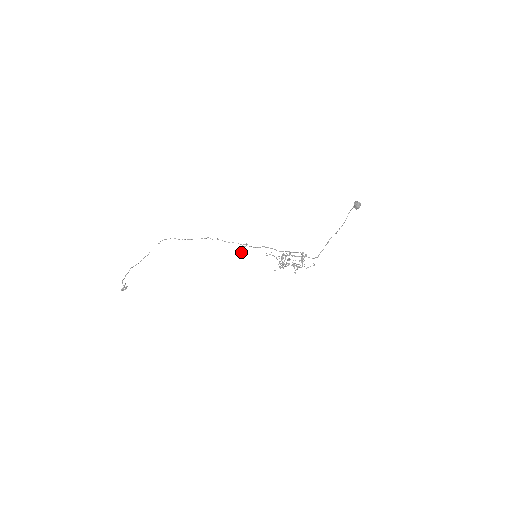
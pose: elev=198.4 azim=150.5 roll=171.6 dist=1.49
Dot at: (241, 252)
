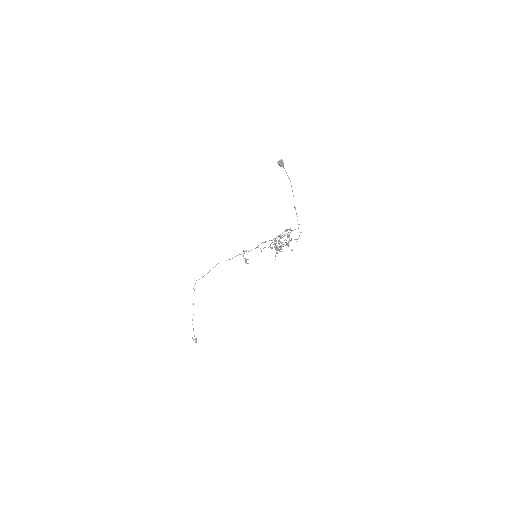
Dot at: (245, 260)
